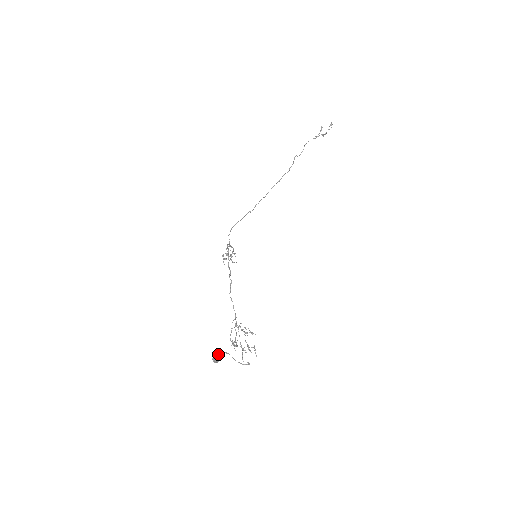
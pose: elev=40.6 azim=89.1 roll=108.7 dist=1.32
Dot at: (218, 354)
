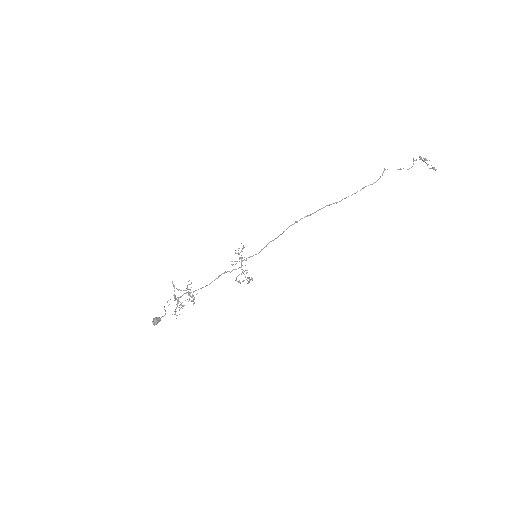
Dot at: occluded
